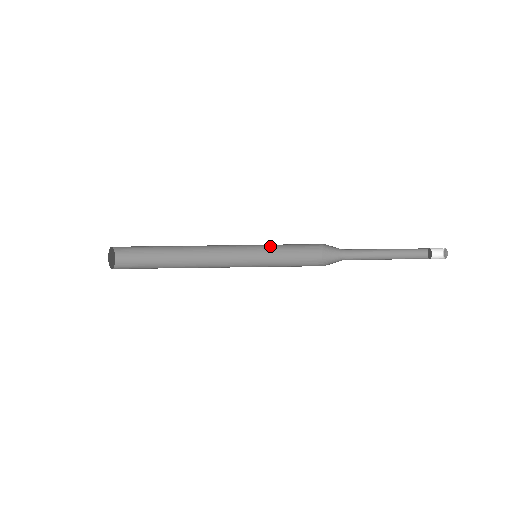
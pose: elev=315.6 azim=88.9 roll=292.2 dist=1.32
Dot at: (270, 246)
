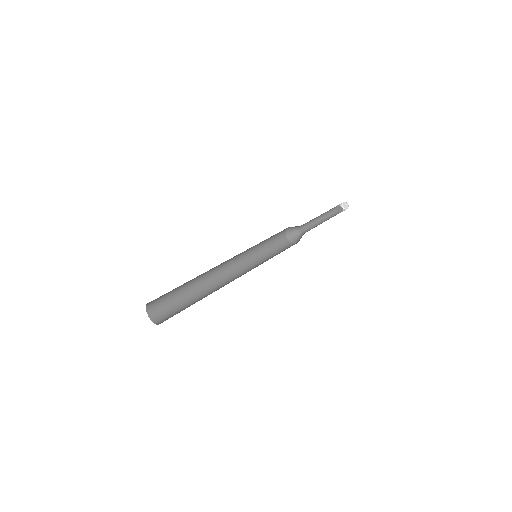
Dot at: occluded
